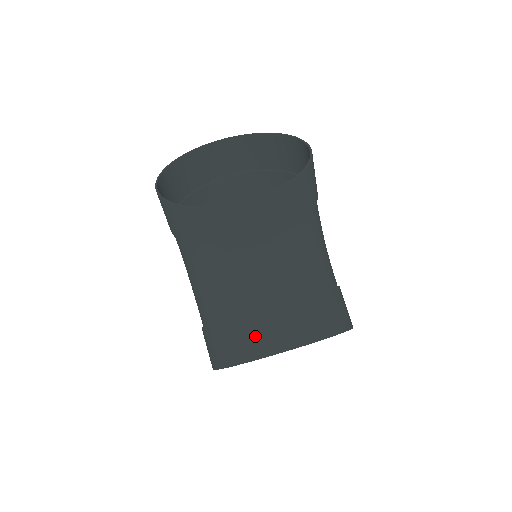
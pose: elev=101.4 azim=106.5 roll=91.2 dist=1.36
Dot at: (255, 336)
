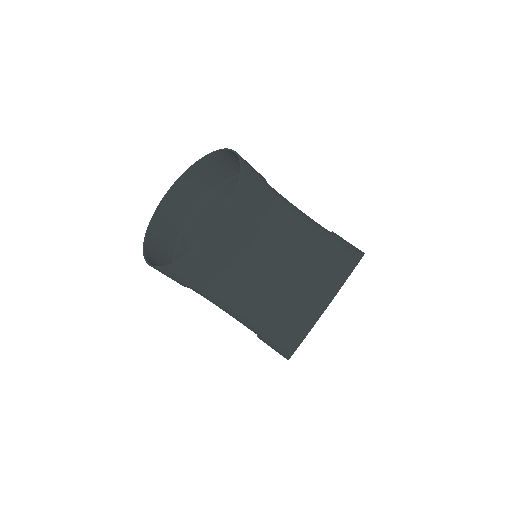
Dot at: (297, 314)
